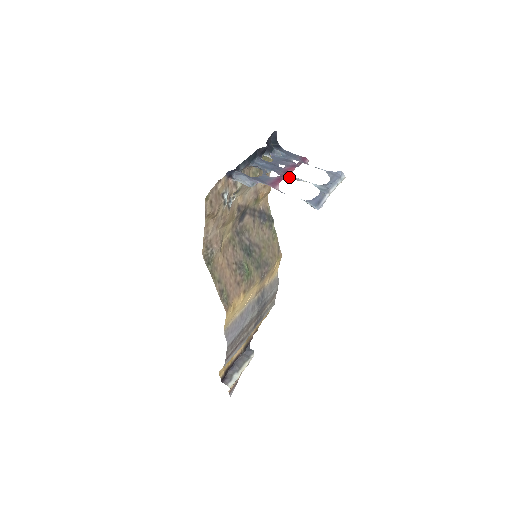
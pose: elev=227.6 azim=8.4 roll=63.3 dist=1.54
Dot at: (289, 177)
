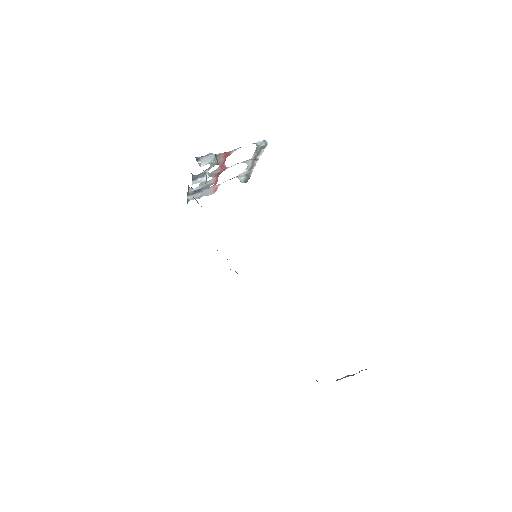
Dot at: (224, 167)
